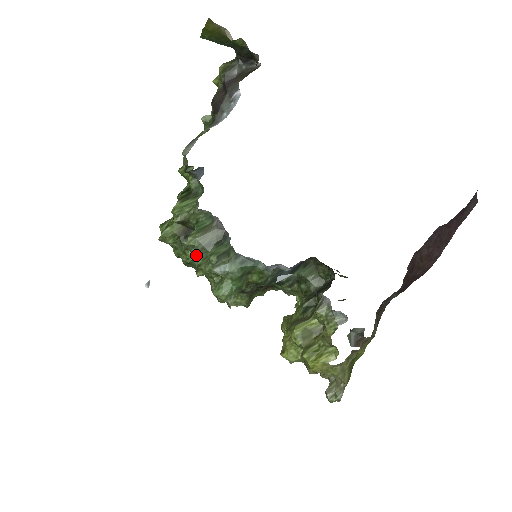
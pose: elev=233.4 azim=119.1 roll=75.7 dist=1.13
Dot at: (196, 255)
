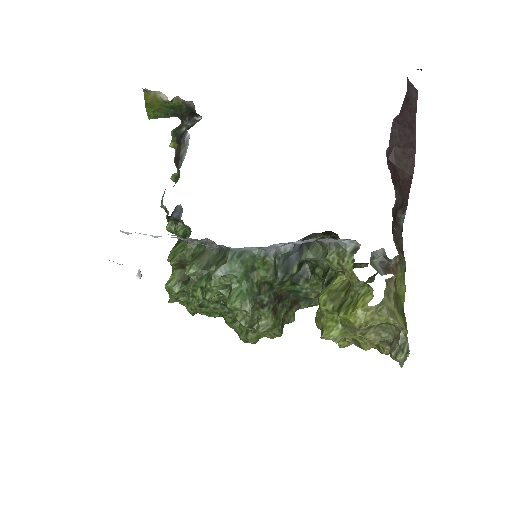
Dot at: (199, 280)
